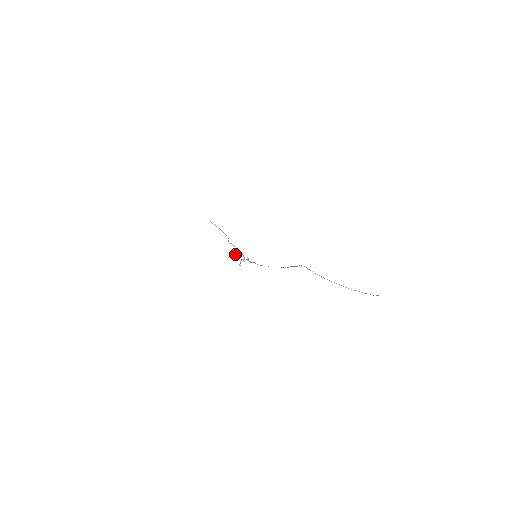
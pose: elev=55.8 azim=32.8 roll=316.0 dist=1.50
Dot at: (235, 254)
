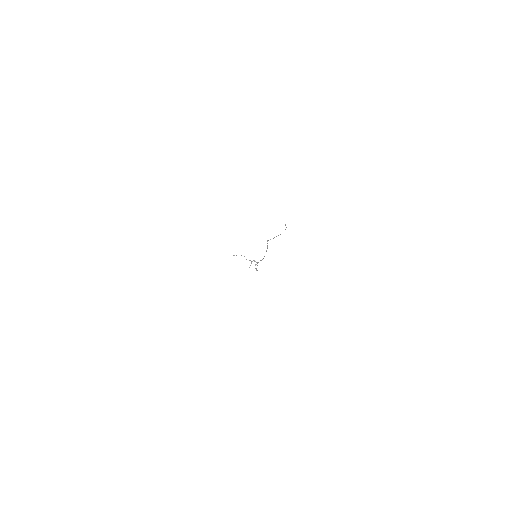
Dot at: (250, 265)
